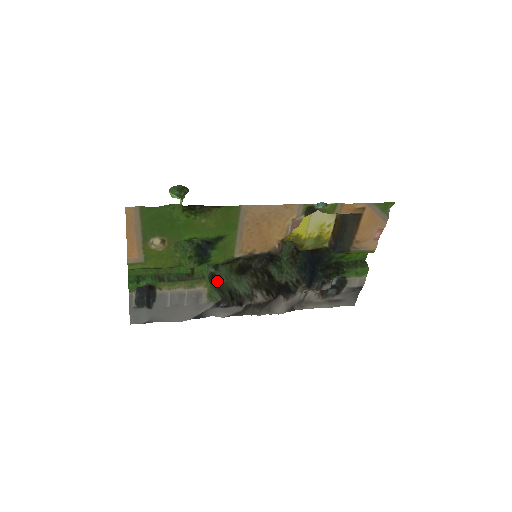
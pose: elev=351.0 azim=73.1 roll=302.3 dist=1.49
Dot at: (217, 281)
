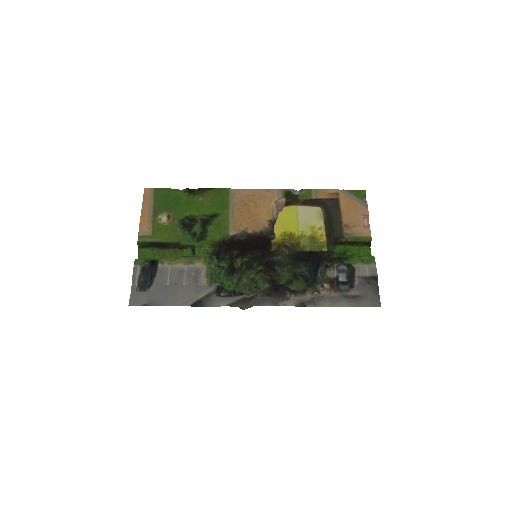
Dot at: occluded
